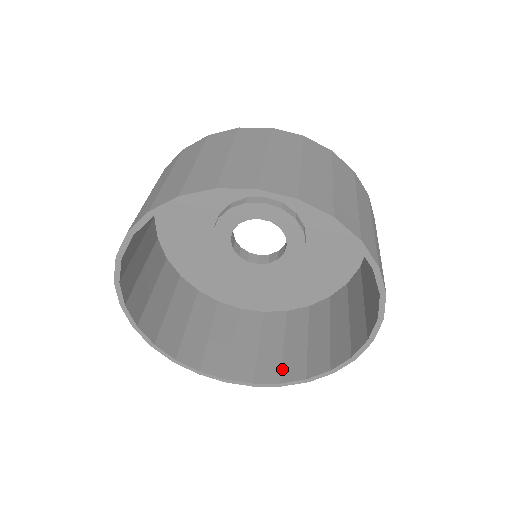
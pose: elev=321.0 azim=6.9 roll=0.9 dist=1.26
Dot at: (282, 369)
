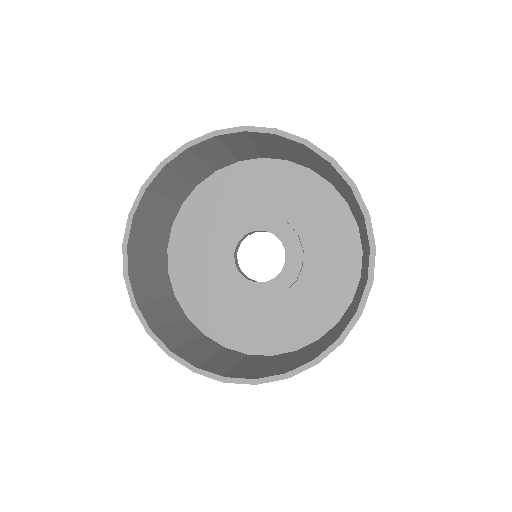
Dot at: (179, 348)
